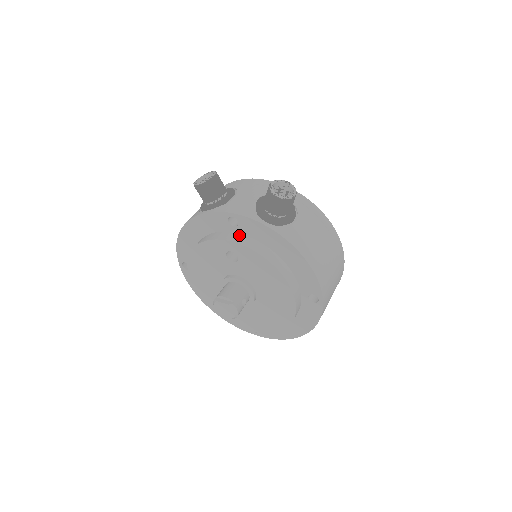
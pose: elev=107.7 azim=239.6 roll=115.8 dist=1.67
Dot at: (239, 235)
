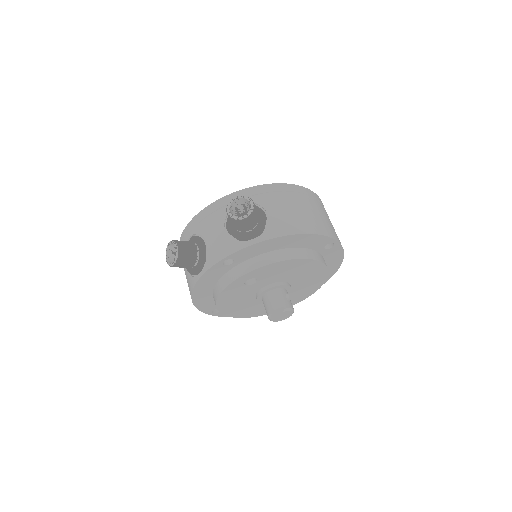
Dot at: (241, 265)
